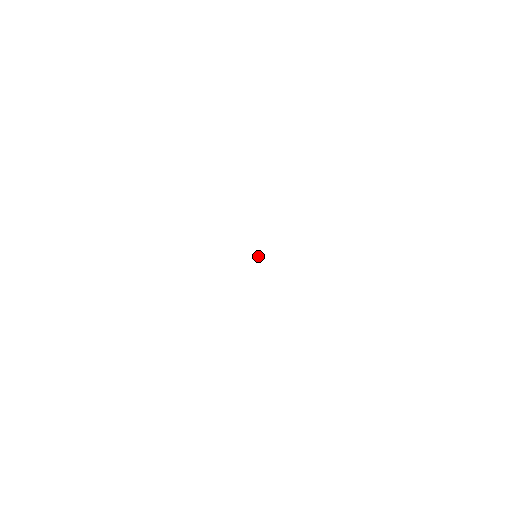
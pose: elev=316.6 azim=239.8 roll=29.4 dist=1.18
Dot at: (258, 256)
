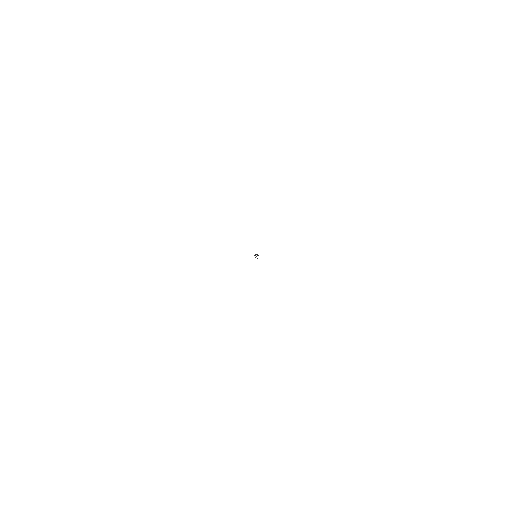
Dot at: occluded
